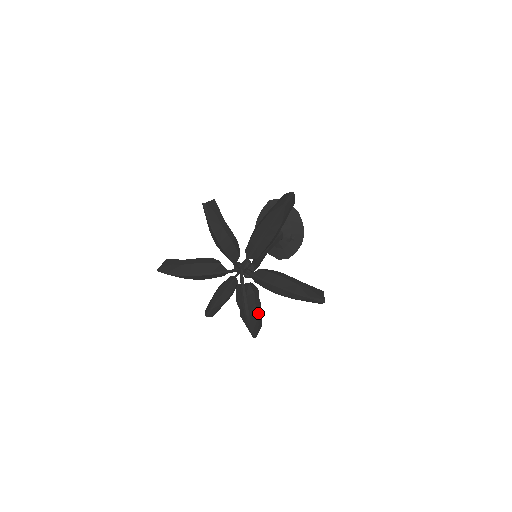
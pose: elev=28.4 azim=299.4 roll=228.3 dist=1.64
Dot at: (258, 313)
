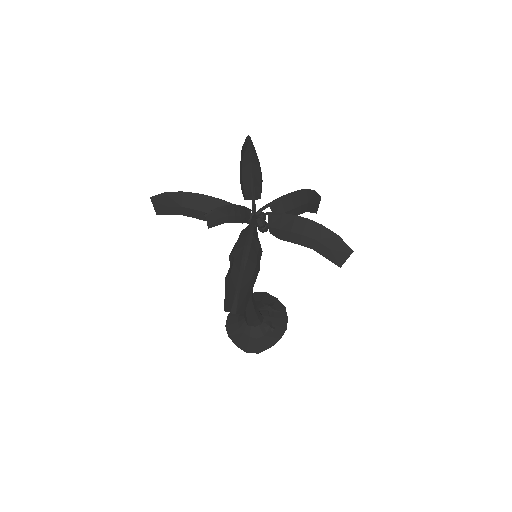
Dot at: (254, 273)
